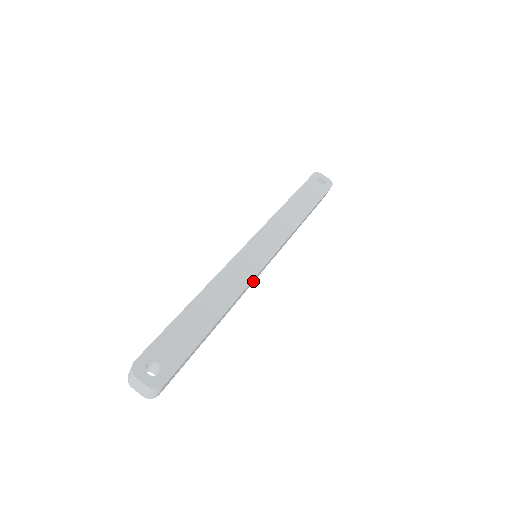
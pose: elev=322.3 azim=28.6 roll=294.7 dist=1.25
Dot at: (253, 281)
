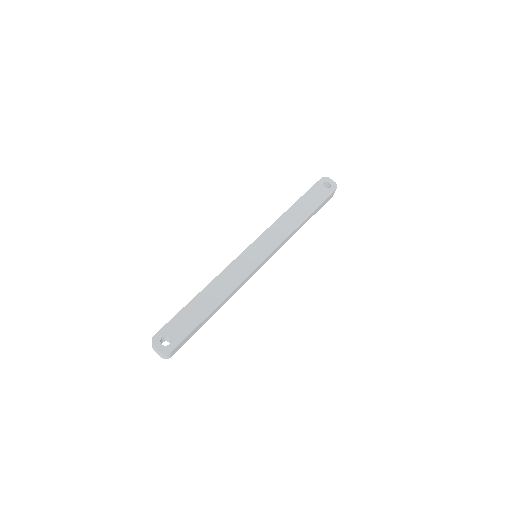
Dot at: (251, 276)
